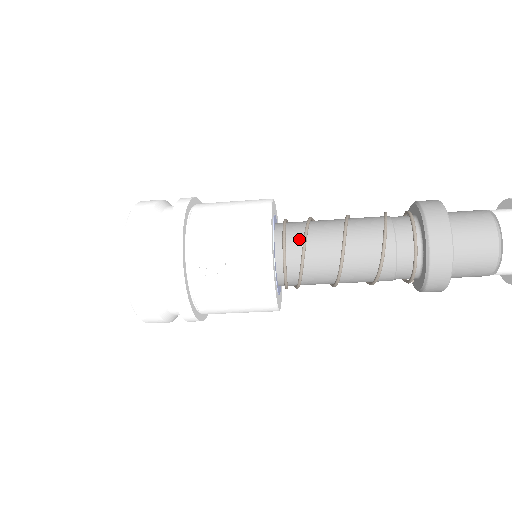
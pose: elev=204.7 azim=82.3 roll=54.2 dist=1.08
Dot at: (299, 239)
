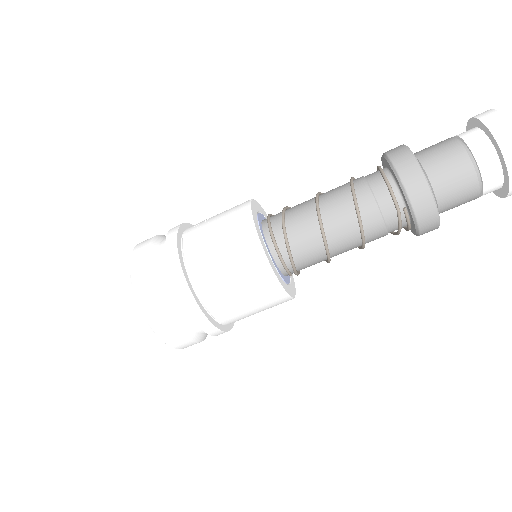
Dot at: occluded
